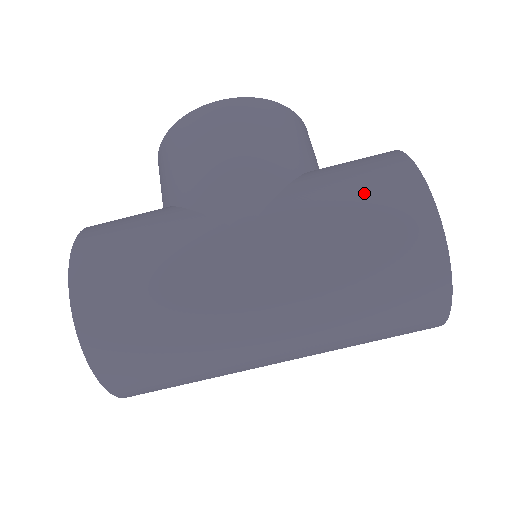
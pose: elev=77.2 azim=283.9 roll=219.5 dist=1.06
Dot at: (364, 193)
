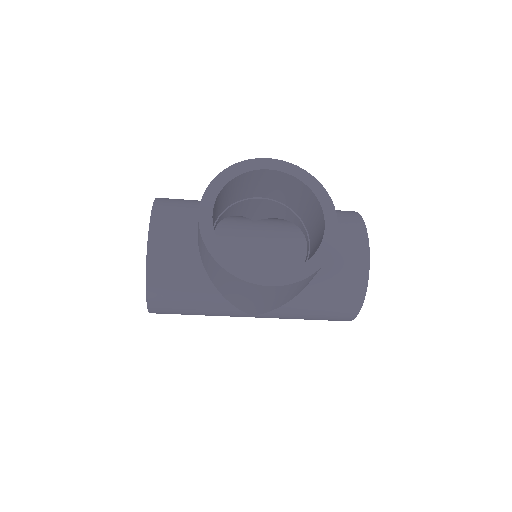
Dot at: (323, 317)
